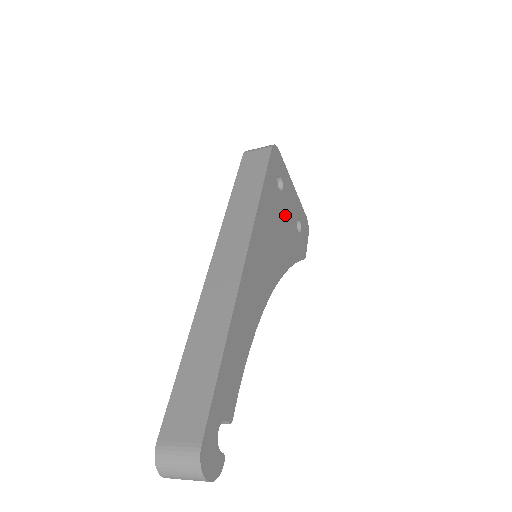
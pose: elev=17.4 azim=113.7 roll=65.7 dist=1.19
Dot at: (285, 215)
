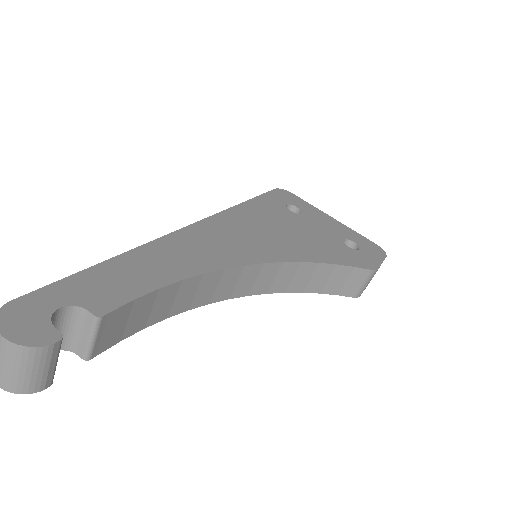
Dot at: (307, 228)
